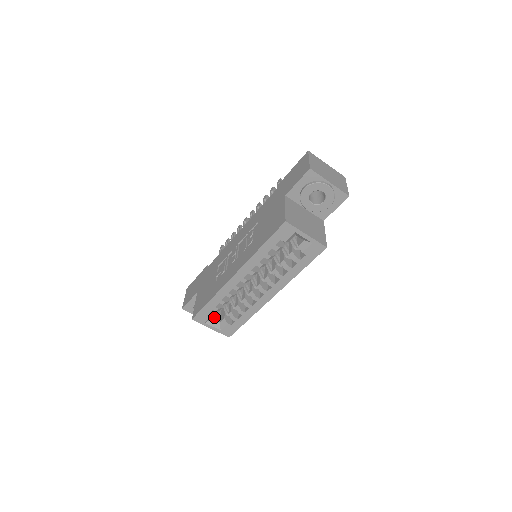
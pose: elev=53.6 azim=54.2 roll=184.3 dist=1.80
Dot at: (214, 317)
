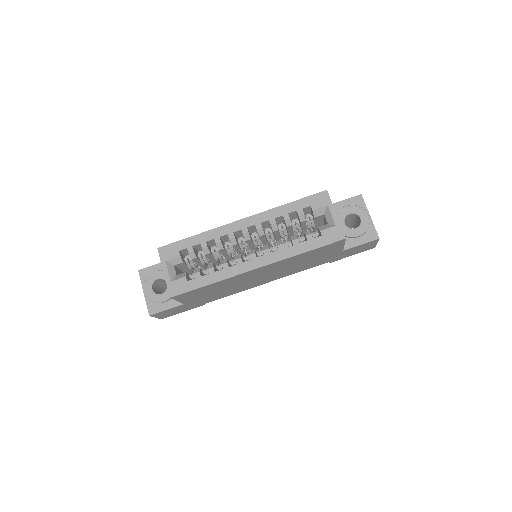
Dot at: (176, 268)
